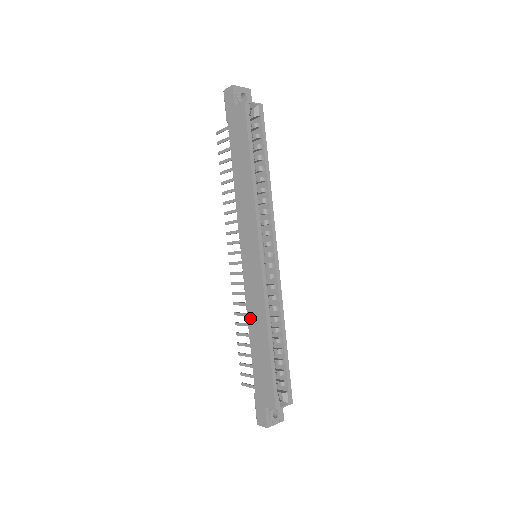
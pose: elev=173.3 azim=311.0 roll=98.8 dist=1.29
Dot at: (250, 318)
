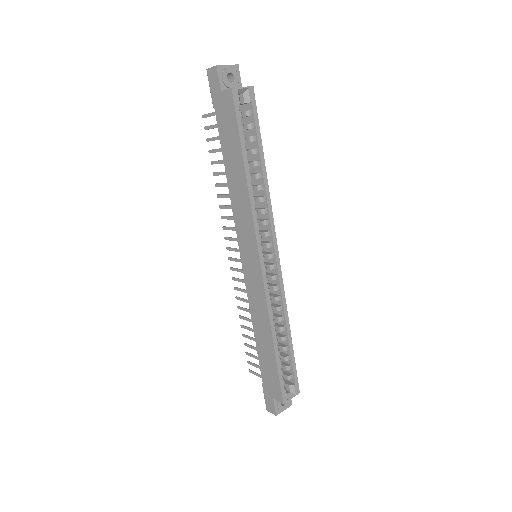
Dot at: (254, 318)
